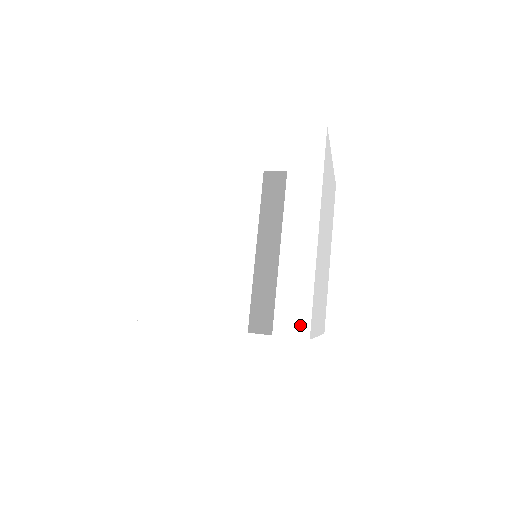
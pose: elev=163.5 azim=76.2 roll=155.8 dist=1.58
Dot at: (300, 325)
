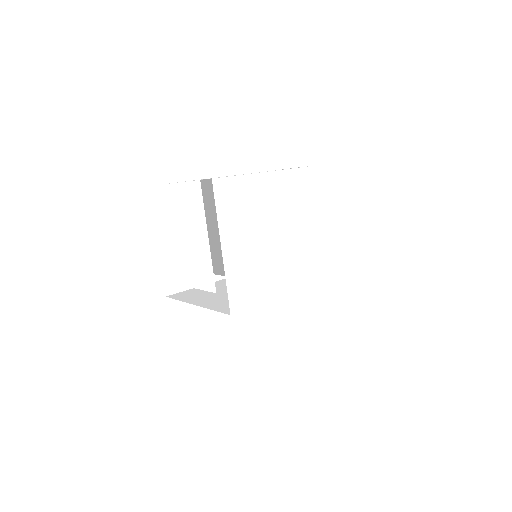
Dot at: occluded
